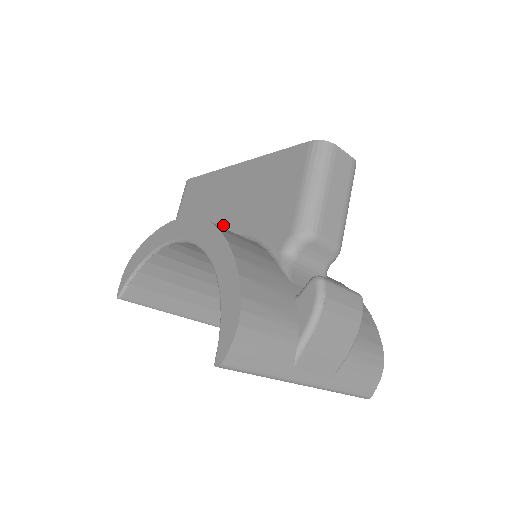
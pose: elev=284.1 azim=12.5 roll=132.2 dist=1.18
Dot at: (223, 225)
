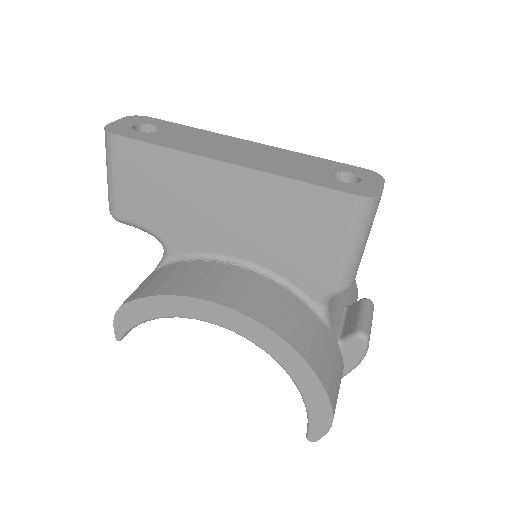
Dot at: (220, 241)
